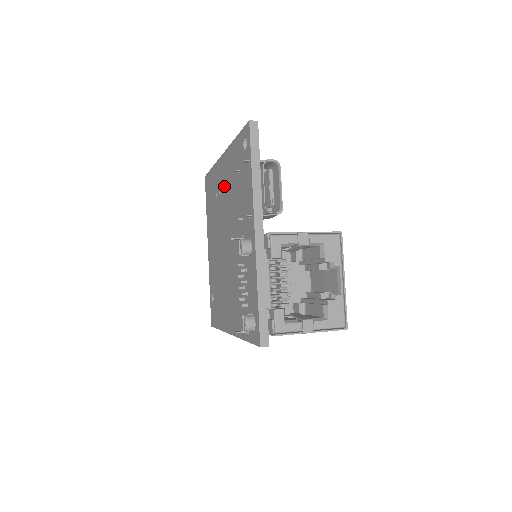
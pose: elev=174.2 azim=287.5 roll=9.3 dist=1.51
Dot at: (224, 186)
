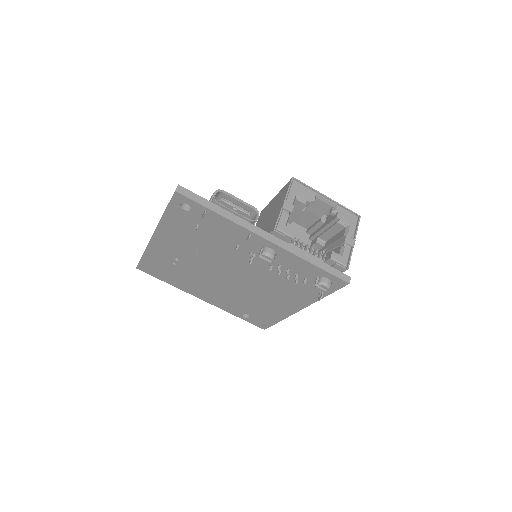
Dot at: (181, 250)
